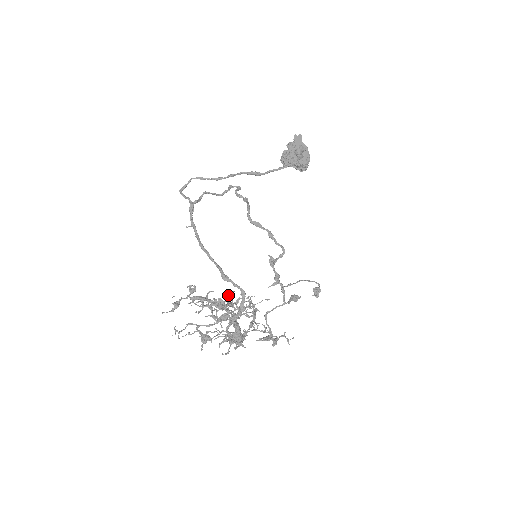
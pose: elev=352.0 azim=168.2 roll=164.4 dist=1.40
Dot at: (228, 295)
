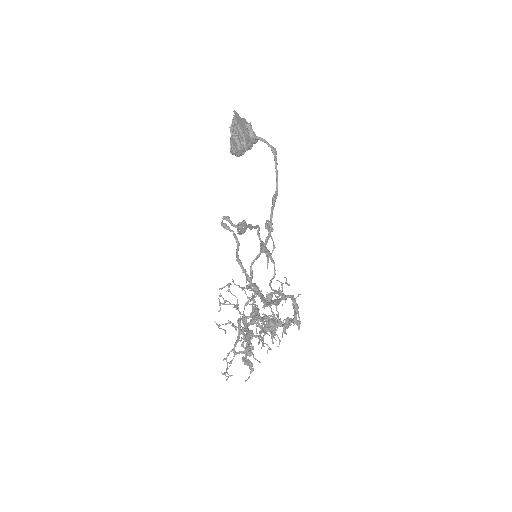
Dot at: (225, 302)
